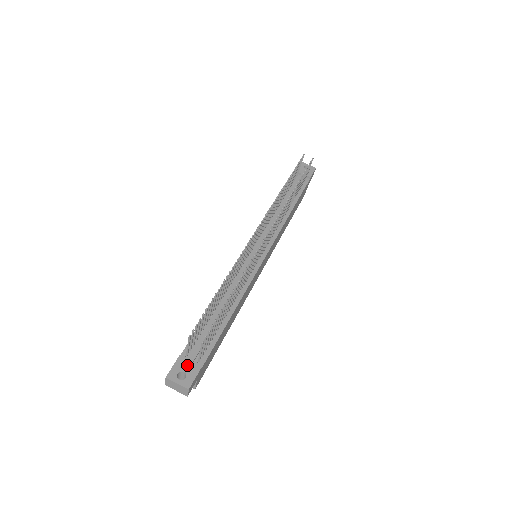
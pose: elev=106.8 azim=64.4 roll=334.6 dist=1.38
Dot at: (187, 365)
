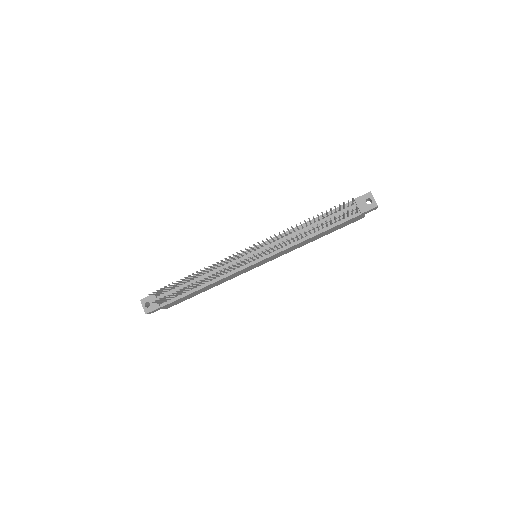
Dot at: (154, 301)
